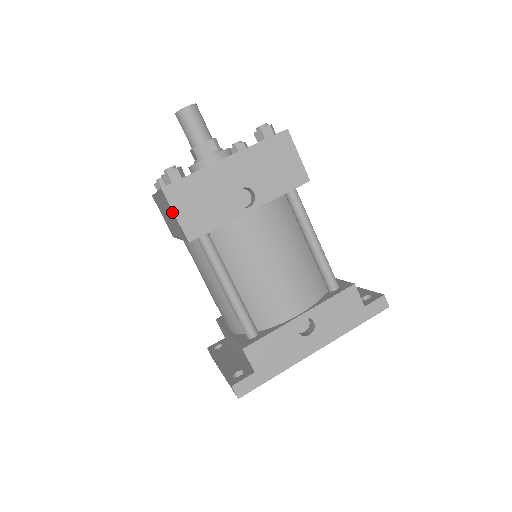
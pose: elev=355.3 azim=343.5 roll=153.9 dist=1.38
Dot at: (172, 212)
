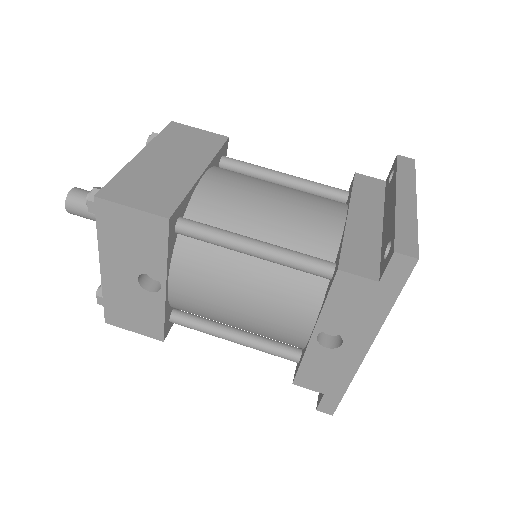
Dot at: occluded
